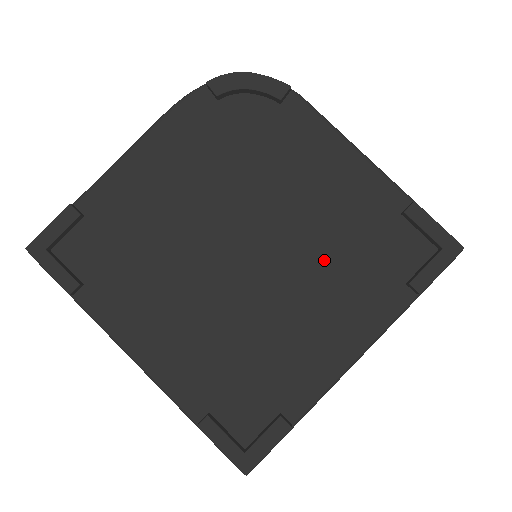
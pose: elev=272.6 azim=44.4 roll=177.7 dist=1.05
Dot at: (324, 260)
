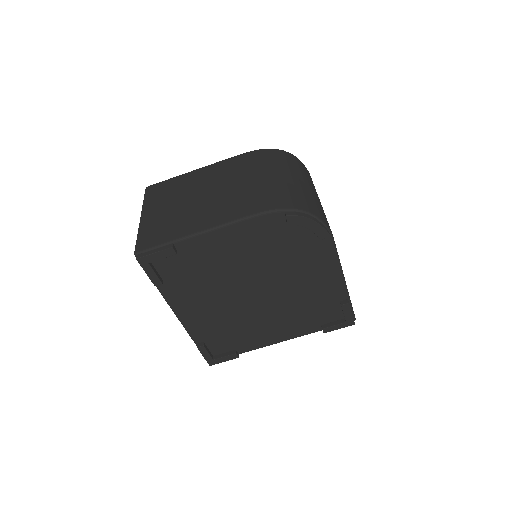
Dot at: (292, 307)
